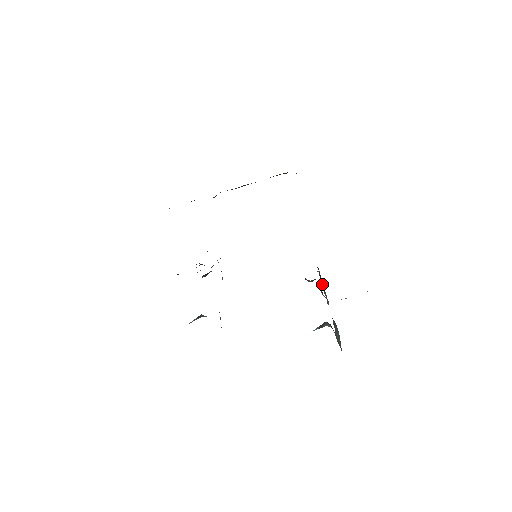
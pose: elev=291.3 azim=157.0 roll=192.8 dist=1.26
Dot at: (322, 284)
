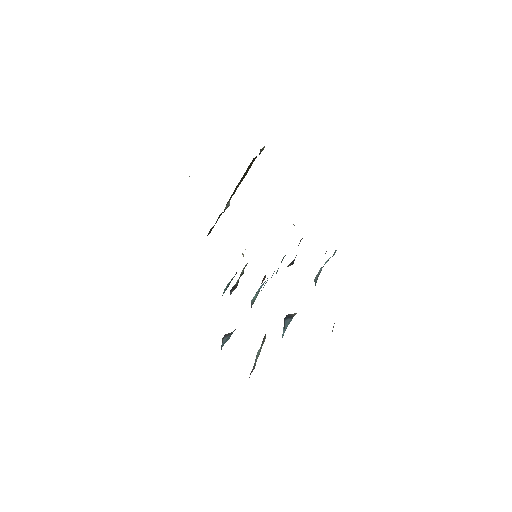
Dot at: occluded
